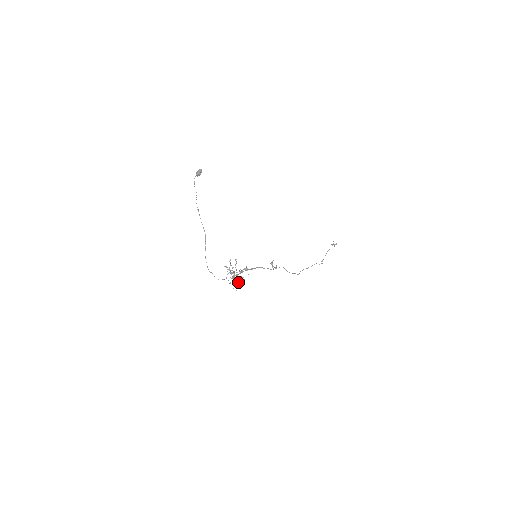
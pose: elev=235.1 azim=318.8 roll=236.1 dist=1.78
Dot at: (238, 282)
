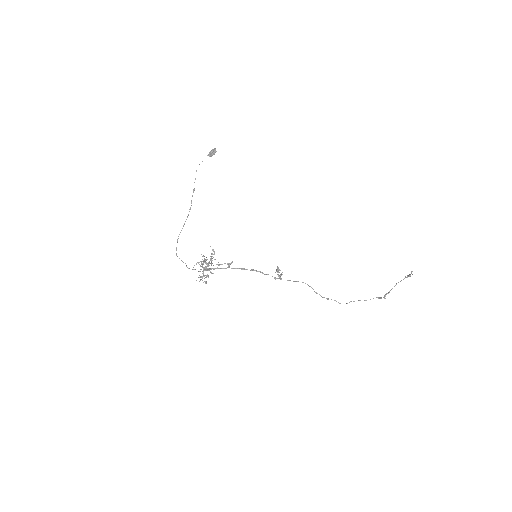
Dot at: (205, 275)
